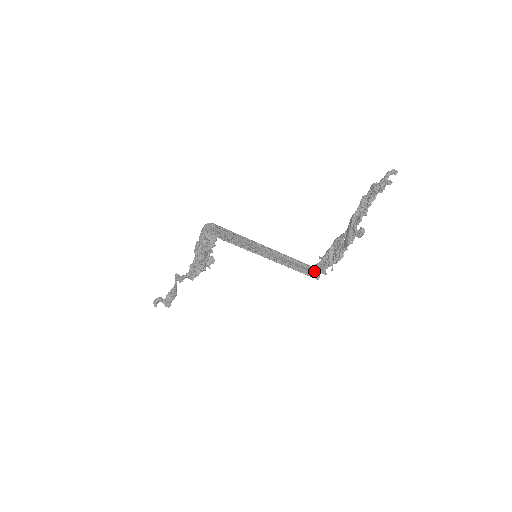
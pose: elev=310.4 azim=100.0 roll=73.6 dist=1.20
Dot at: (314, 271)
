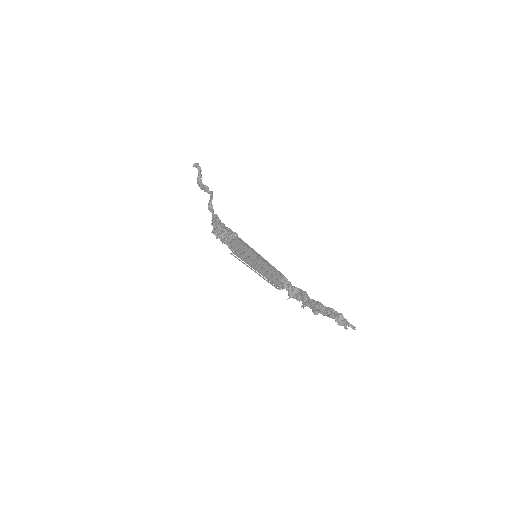
Dot at: (282, 283)
